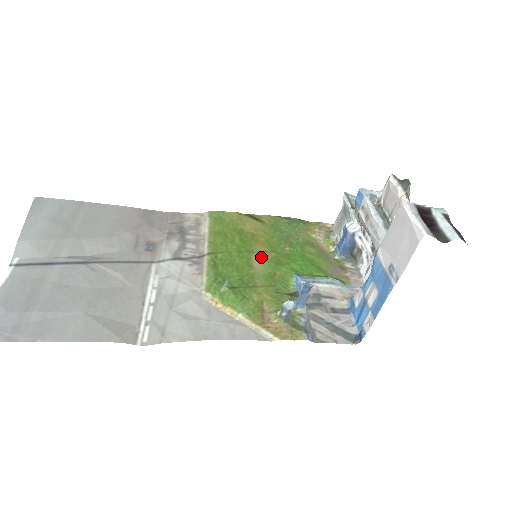
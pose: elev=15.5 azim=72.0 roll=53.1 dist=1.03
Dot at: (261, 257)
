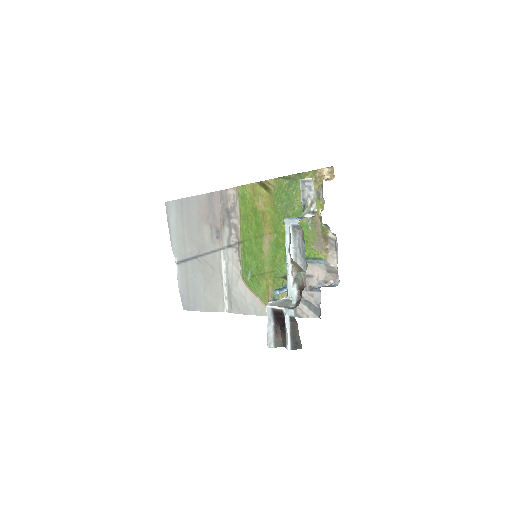
Dot at: (268, 241)
